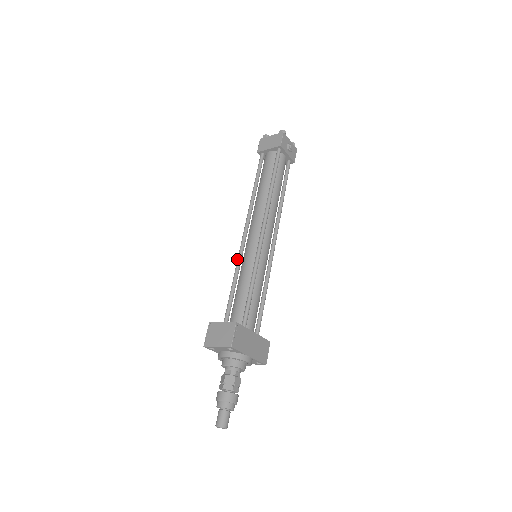
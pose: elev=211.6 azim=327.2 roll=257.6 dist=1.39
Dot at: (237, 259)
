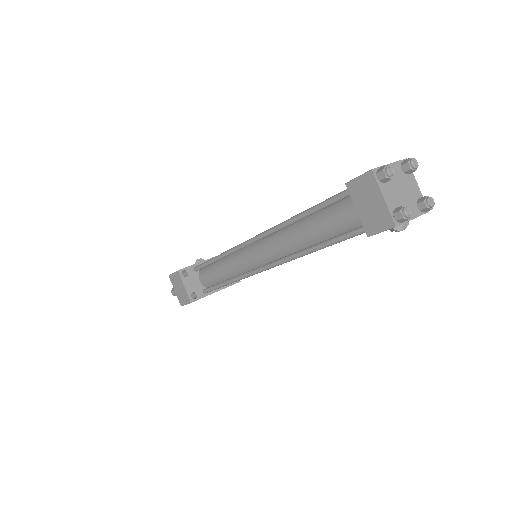
Dot at: (231, 249)
